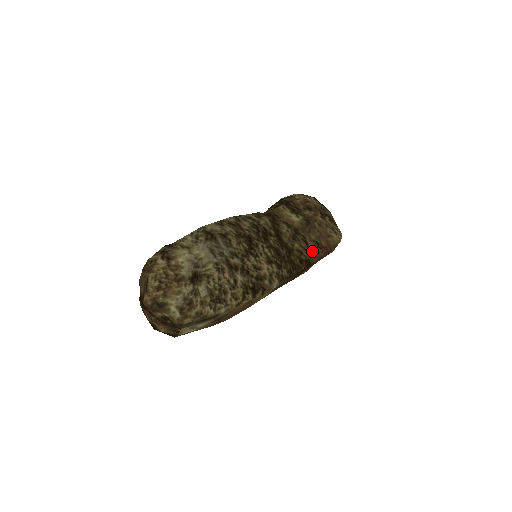
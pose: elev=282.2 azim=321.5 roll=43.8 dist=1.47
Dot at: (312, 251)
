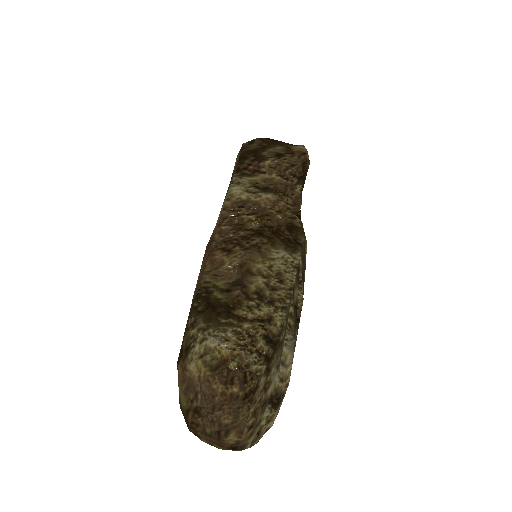
Dot at: occluded
